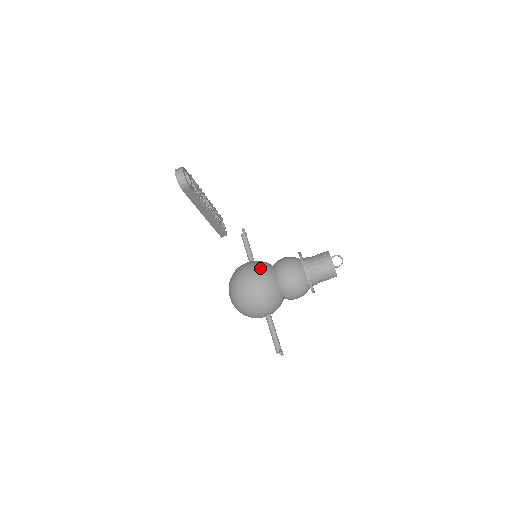
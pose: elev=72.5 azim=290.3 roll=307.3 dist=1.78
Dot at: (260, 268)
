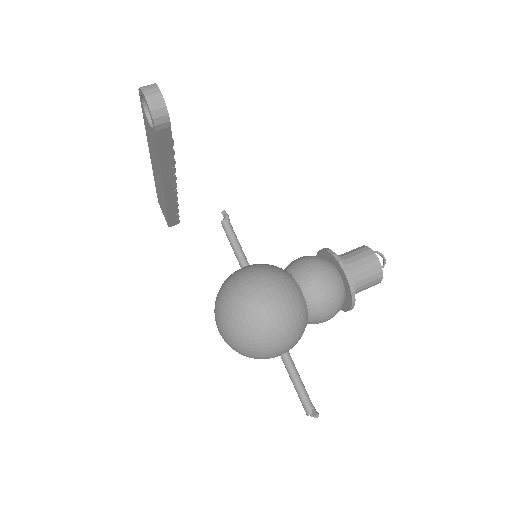
Dot at: (277, 276)
